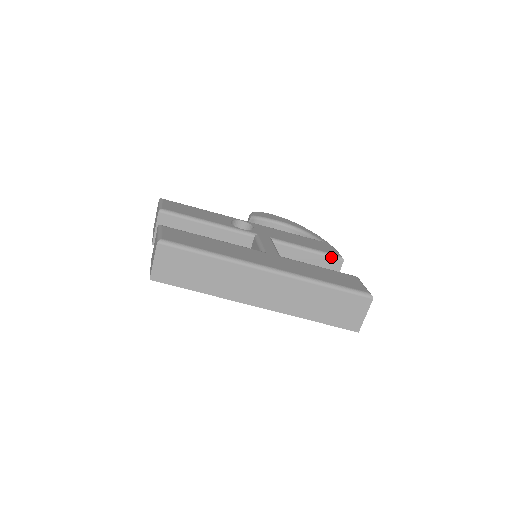
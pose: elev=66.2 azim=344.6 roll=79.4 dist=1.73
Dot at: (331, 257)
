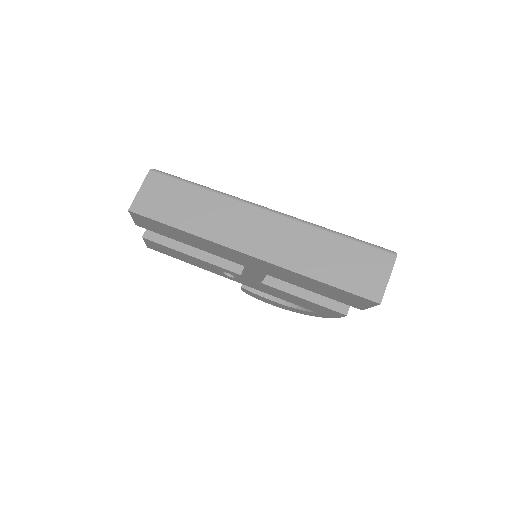
Dot at: occluded
